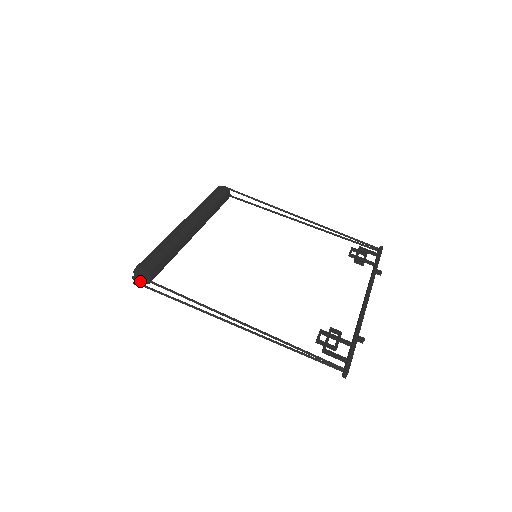
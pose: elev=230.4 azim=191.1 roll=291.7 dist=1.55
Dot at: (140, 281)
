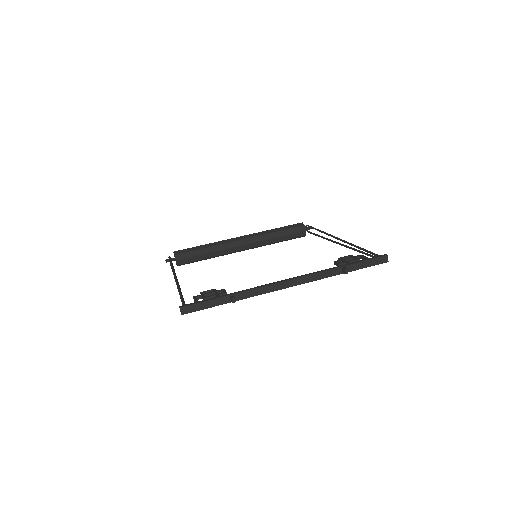
Dot at: occluded
